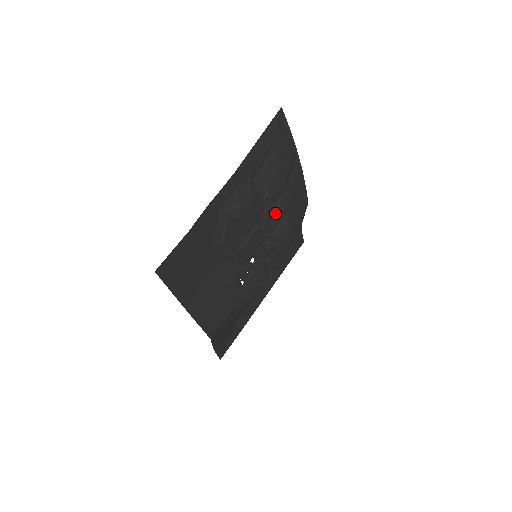
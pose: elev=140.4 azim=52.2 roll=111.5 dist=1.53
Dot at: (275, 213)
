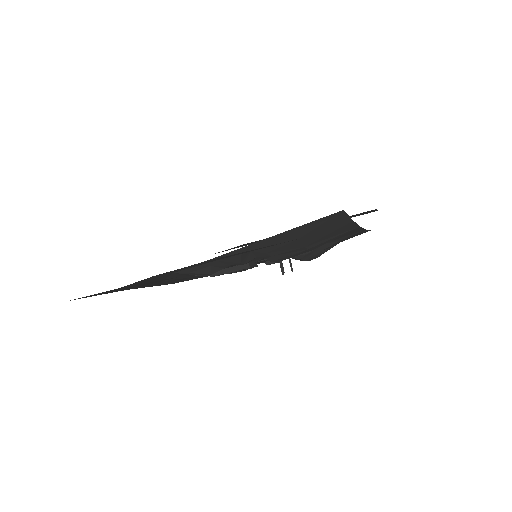
Dot at: occluded
